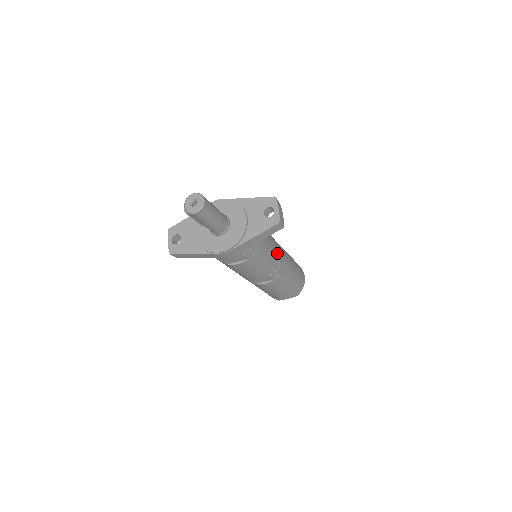
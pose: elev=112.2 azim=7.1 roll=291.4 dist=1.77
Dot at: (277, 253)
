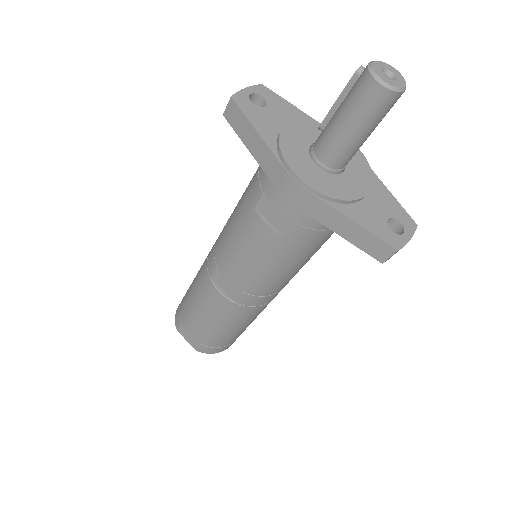
Dot at: (284, 284)
